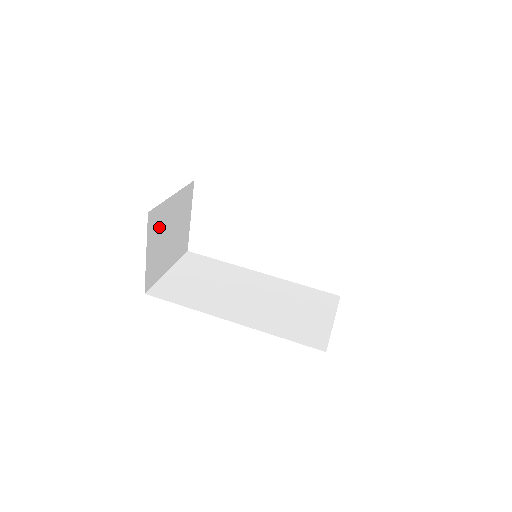
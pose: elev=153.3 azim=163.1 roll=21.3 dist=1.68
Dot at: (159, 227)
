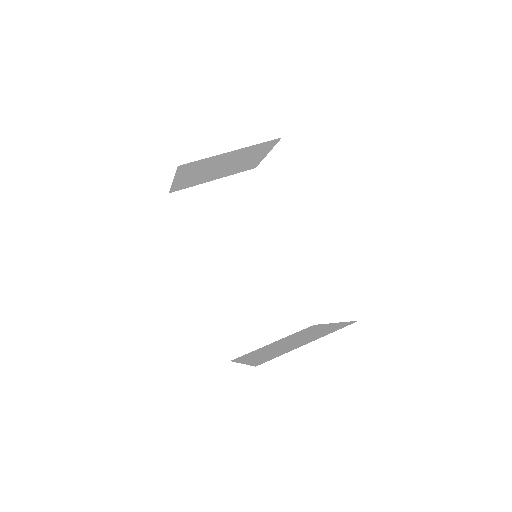
Dot at: (200, 167)
